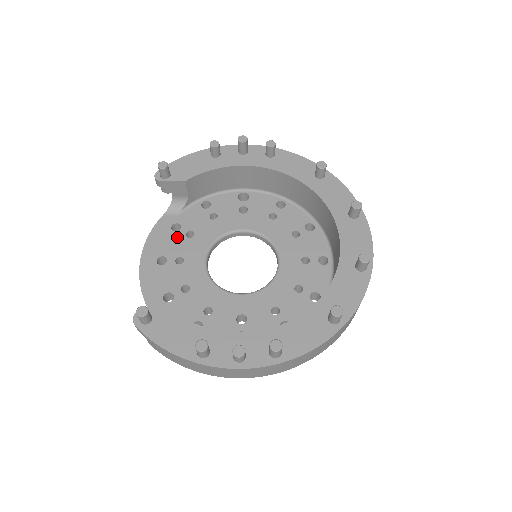
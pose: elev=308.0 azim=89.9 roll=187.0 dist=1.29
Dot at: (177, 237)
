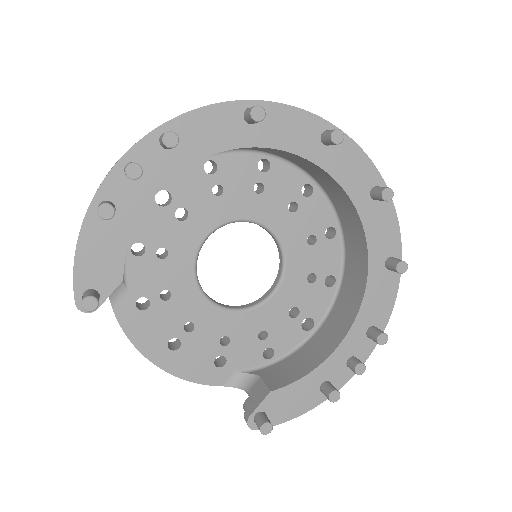
Dot at: (157, 311)
